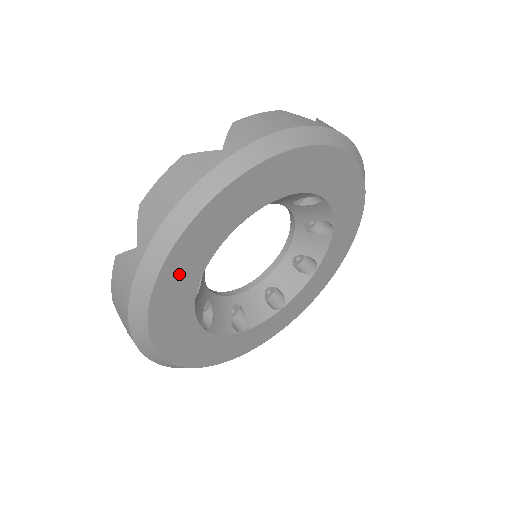
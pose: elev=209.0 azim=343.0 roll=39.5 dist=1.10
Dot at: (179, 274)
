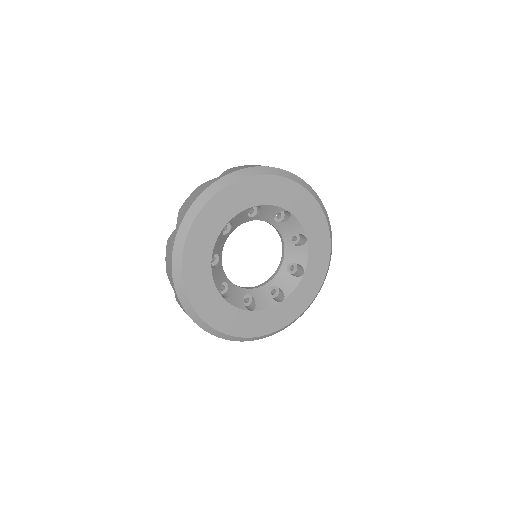
Dot at: (200, 293)
